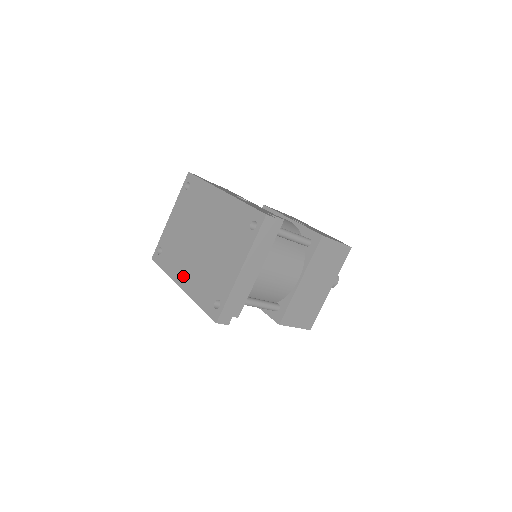
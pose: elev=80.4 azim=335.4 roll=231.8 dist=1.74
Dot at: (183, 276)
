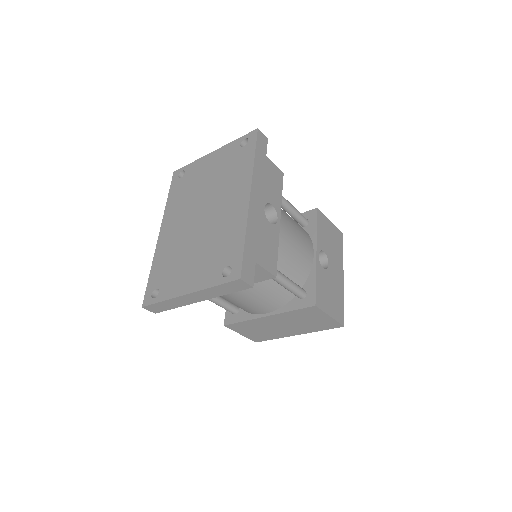
Dot at: (168, 227)
